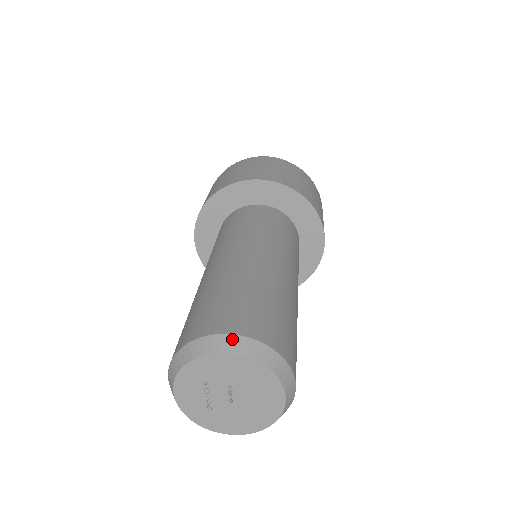
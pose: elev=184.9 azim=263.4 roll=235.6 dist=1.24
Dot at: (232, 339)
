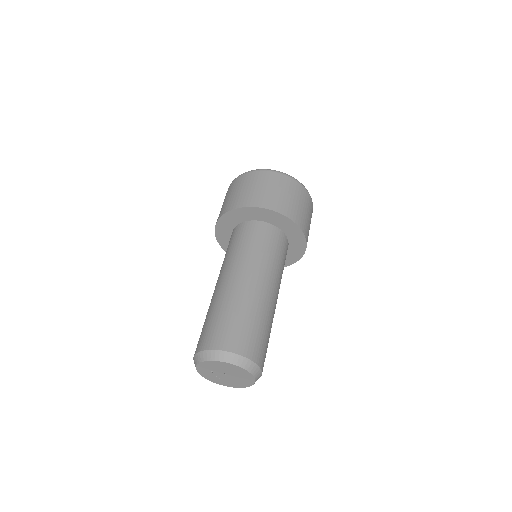
Dot at: (215, 353)
